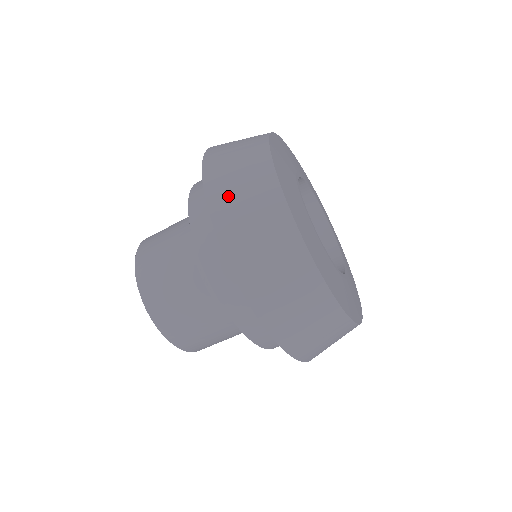
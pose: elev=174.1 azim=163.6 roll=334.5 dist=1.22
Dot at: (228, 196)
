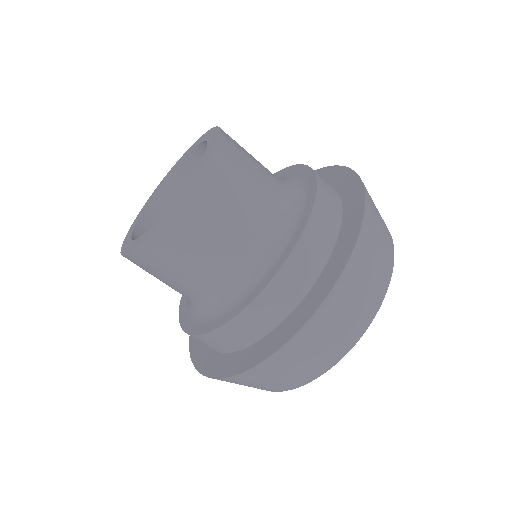
Dot at: (372, 201)
